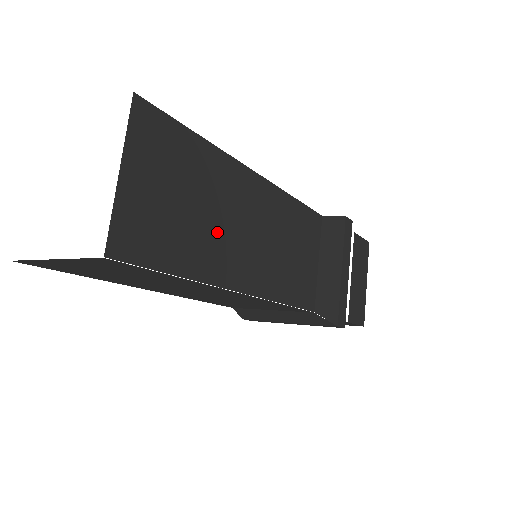
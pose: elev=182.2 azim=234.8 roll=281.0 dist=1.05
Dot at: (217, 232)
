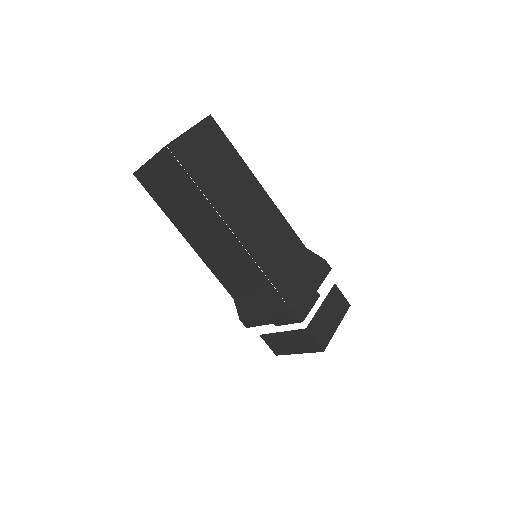
Dot at: (224, 186)
